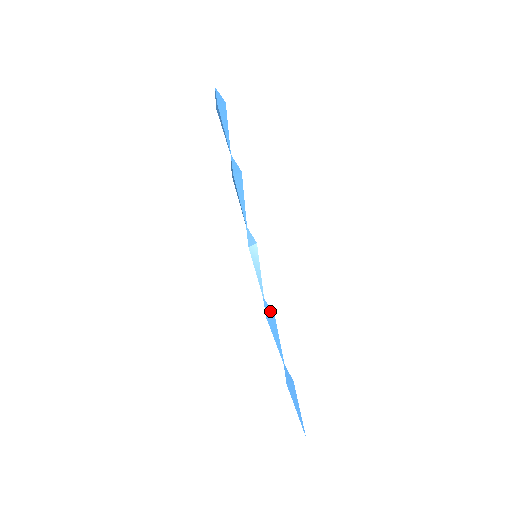
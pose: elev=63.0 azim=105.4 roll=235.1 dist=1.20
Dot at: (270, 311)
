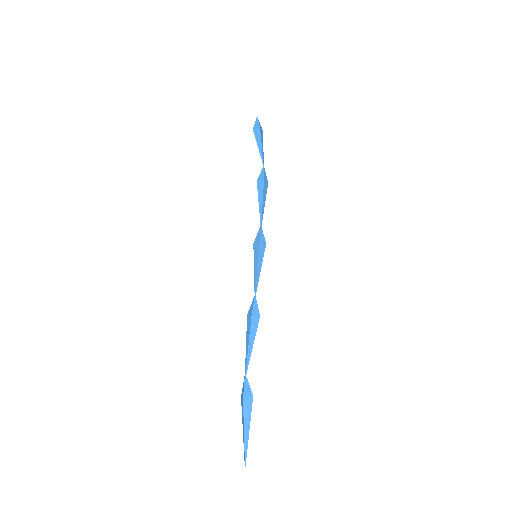
Dot at: (257, 311)
